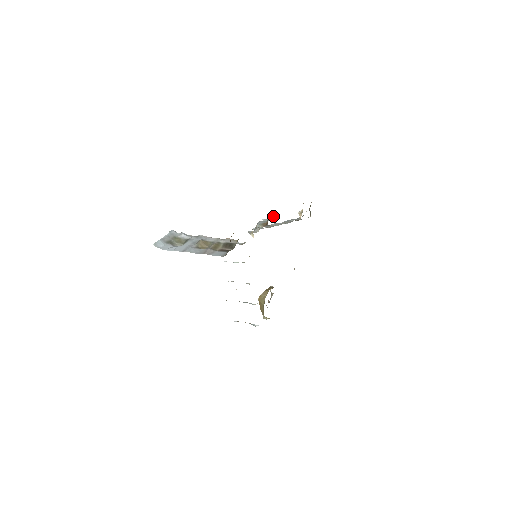
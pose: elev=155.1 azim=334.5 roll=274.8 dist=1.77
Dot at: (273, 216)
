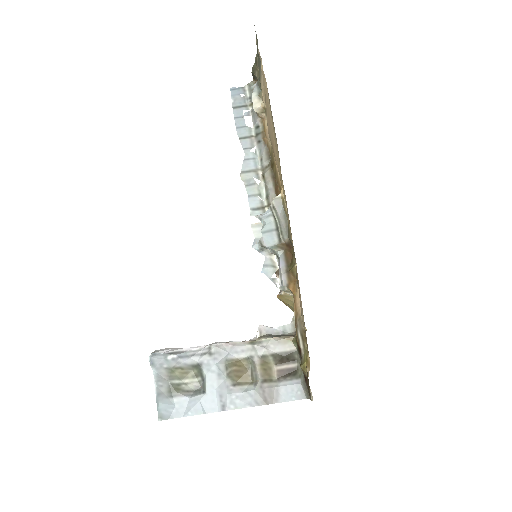
Dot at: (277, 210)
